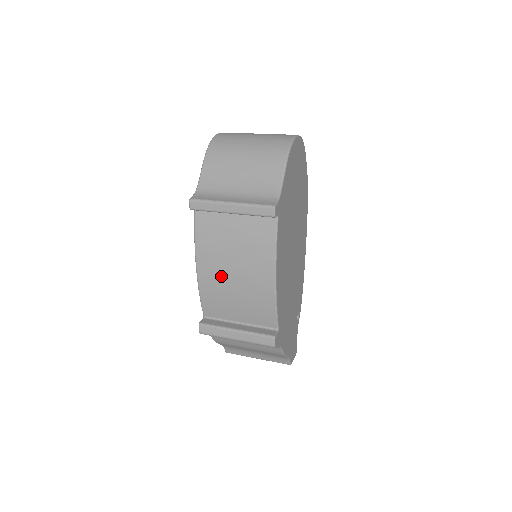
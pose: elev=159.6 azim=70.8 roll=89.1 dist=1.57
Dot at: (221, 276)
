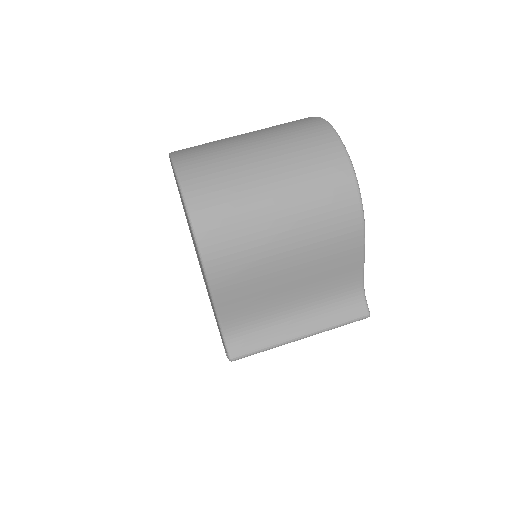
Dot at: occluded
